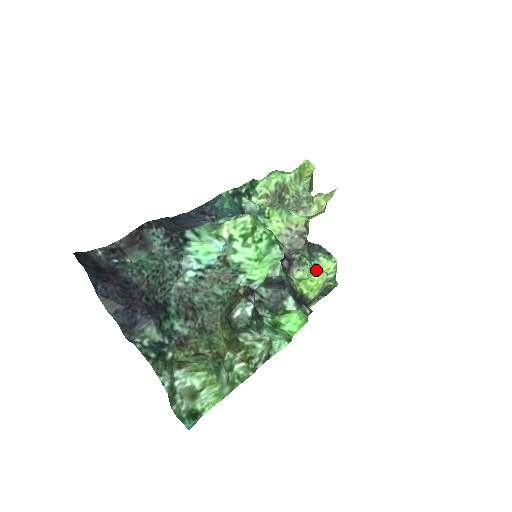
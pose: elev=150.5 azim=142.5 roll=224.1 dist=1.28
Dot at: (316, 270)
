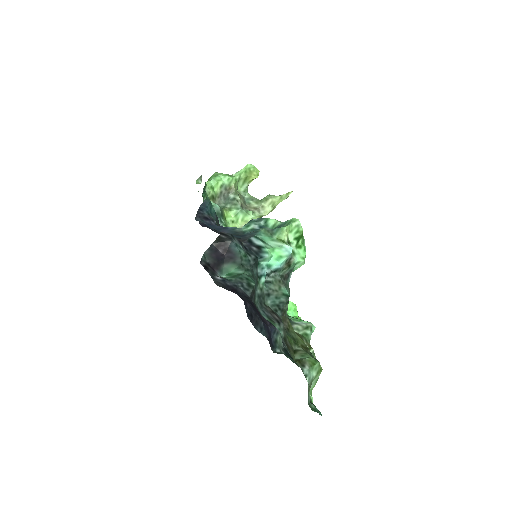
Dot at: occluded
